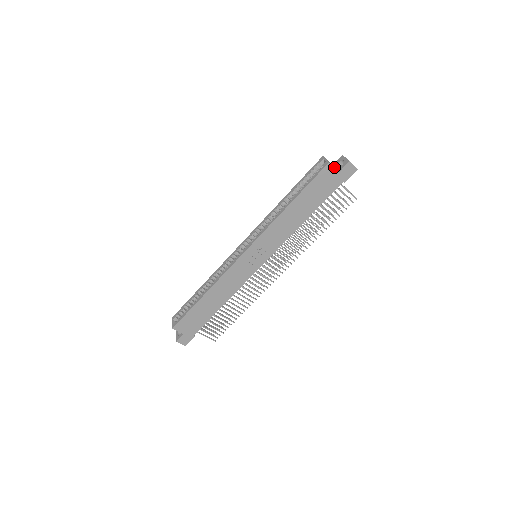
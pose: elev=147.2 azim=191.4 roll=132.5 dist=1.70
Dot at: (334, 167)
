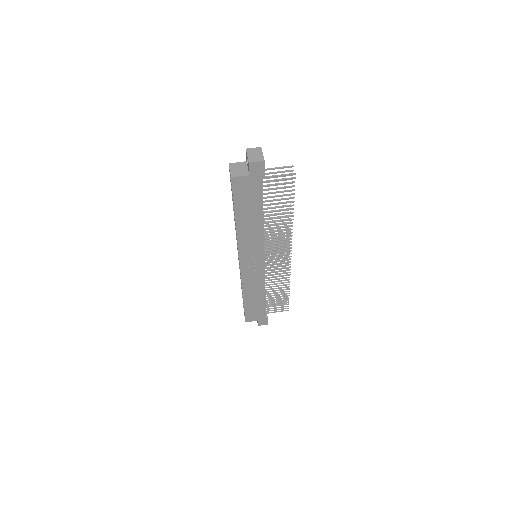
Dot at: (240, 176)
